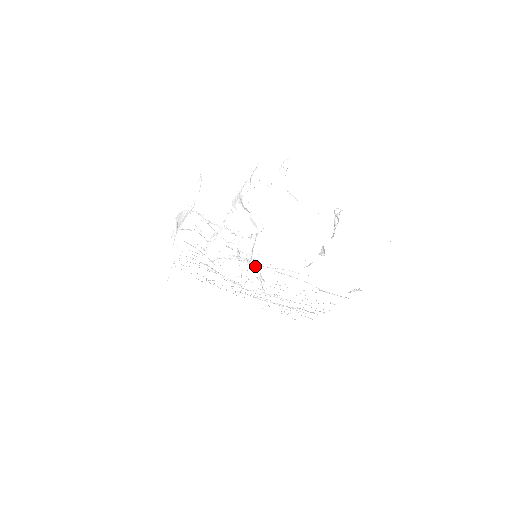
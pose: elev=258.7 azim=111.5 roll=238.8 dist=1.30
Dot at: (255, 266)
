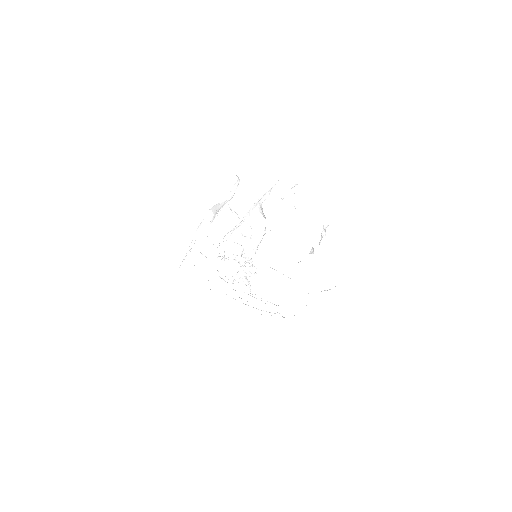
Dot at: (253, 265)
